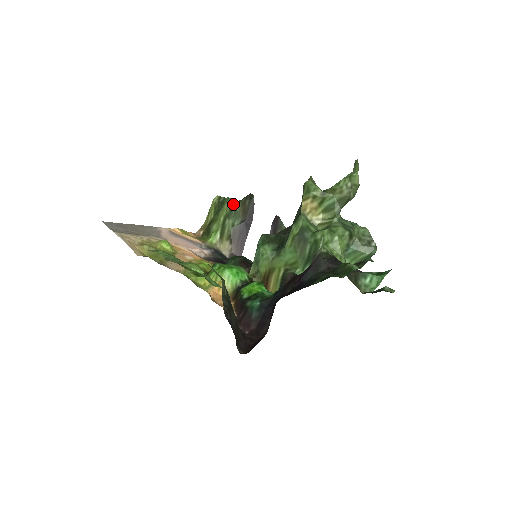
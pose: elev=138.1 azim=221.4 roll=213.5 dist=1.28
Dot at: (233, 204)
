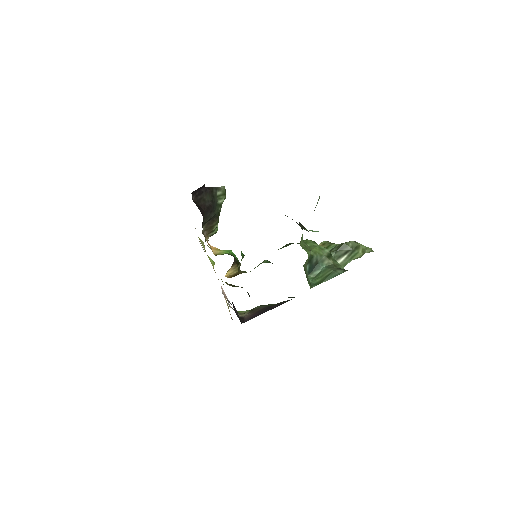
Dot at: occluded
